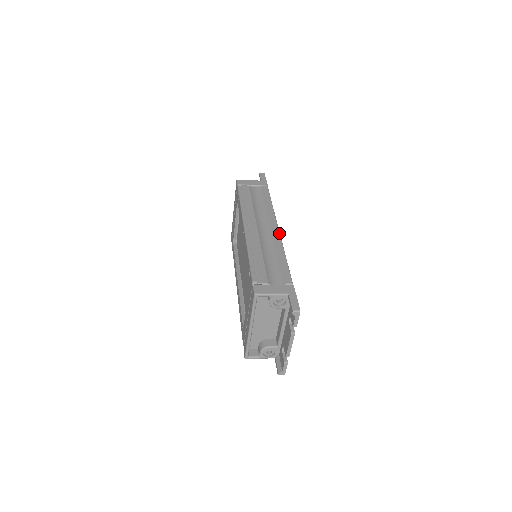
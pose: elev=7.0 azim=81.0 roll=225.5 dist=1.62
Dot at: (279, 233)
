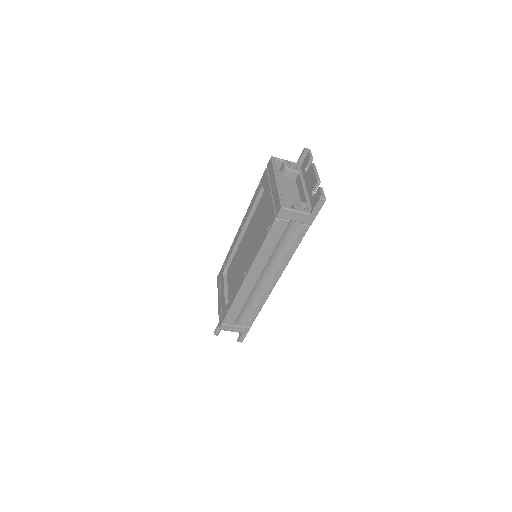
Dot at: occluded
